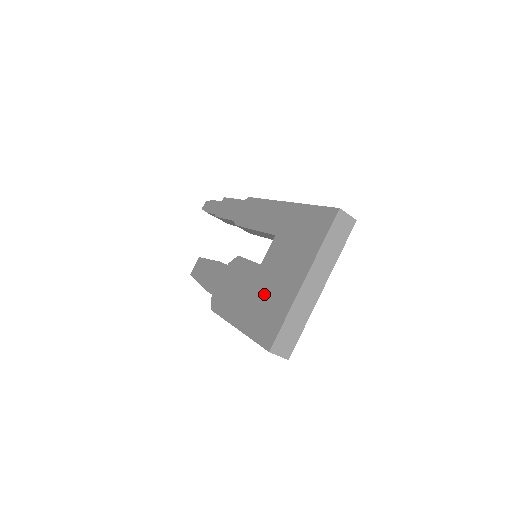
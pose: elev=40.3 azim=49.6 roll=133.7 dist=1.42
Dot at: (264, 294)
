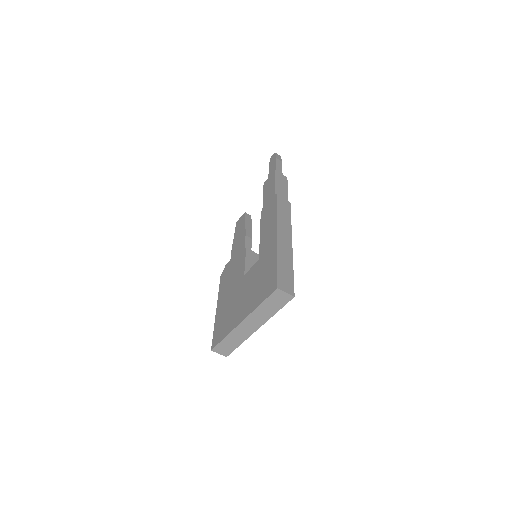
Dot at: (232, 304)
